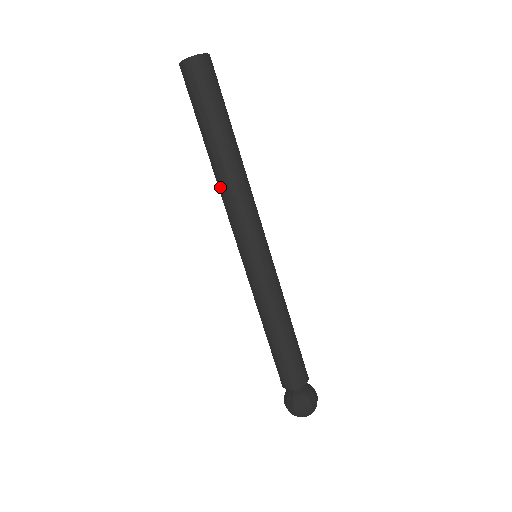
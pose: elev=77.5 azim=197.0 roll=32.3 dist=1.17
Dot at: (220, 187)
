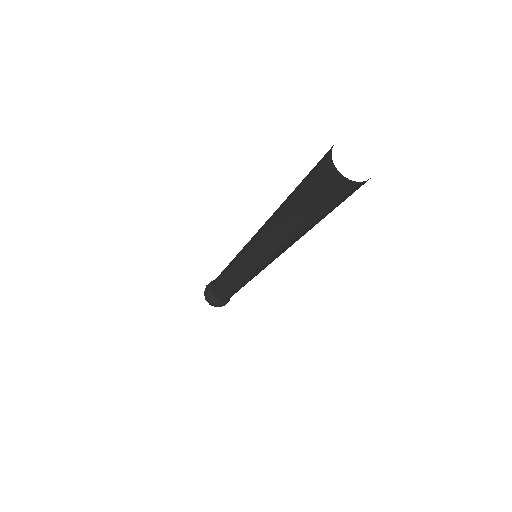
Dot at: (269, 235)
